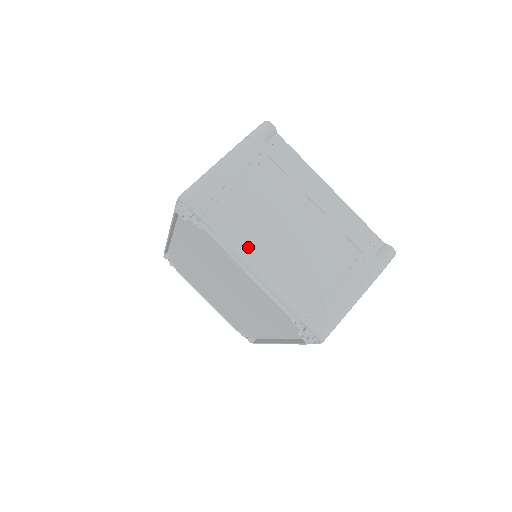
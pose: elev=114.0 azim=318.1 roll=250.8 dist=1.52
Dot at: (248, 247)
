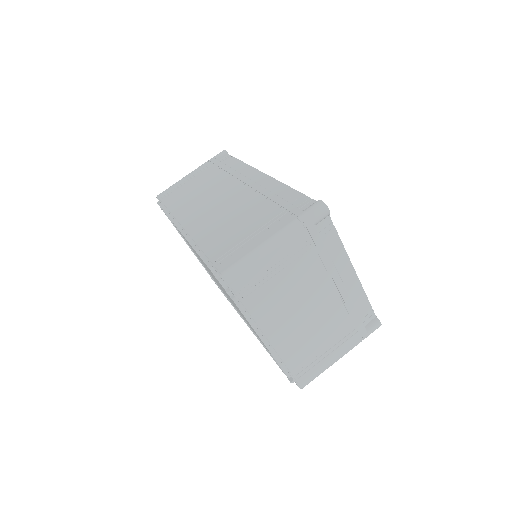
Dot at: (270, 323)
